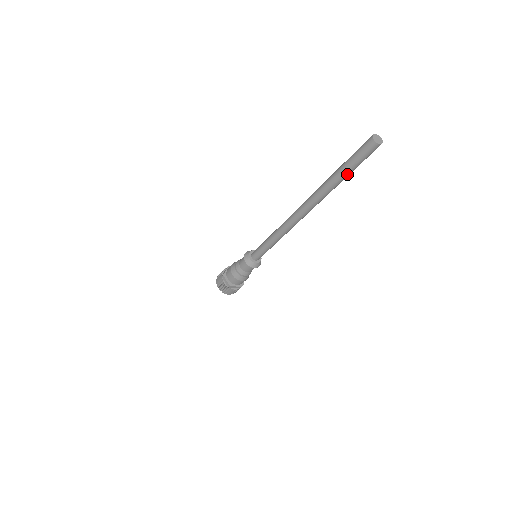
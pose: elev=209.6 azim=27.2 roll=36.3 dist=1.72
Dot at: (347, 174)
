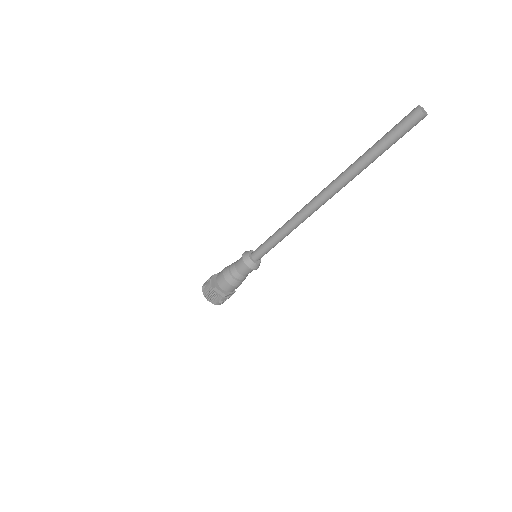
Dot at: (381, 149)
